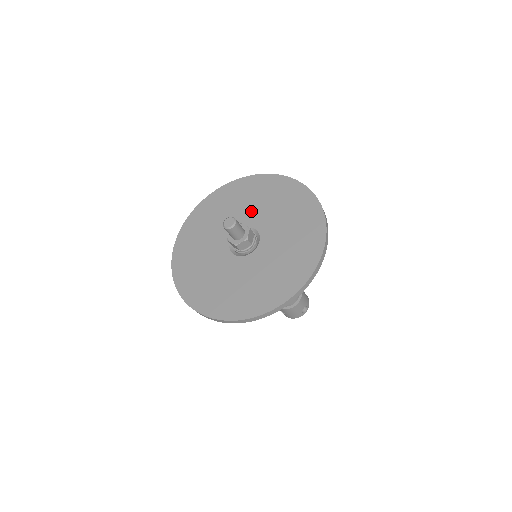
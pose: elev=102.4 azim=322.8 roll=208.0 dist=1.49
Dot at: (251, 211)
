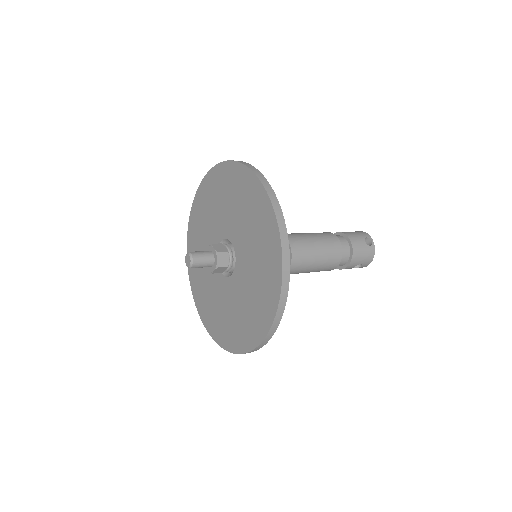
Dot at: (209, 236)
